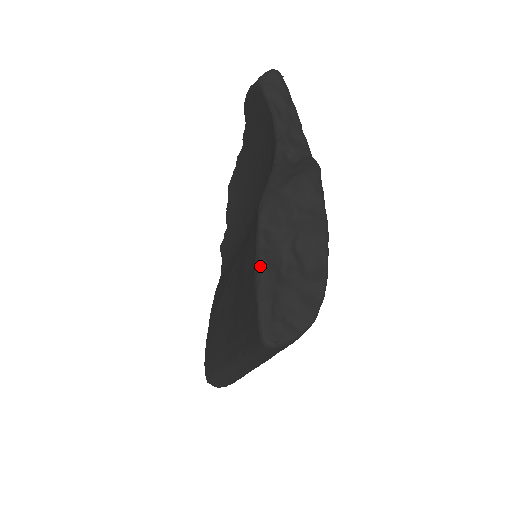
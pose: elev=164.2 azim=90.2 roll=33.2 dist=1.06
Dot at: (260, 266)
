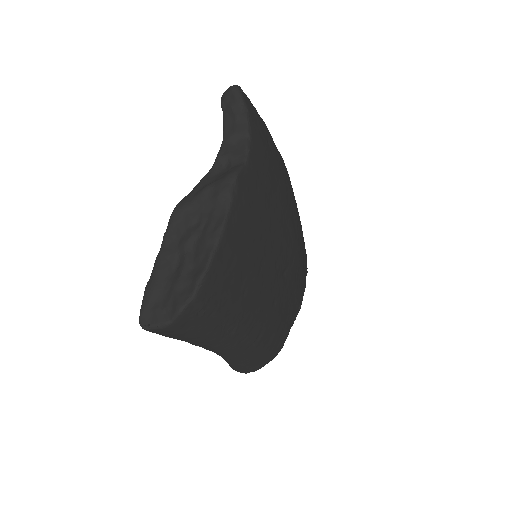
Dot at: (155, 261)
